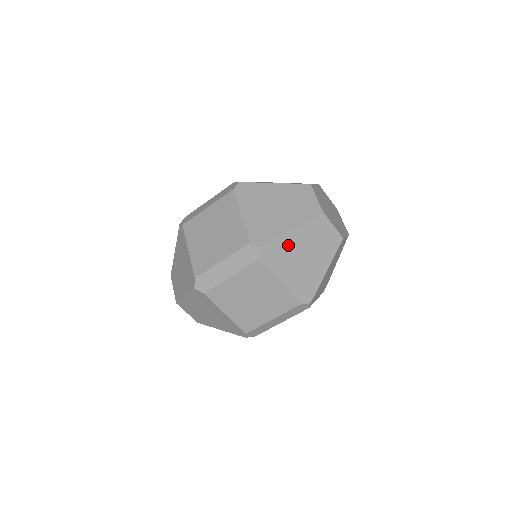
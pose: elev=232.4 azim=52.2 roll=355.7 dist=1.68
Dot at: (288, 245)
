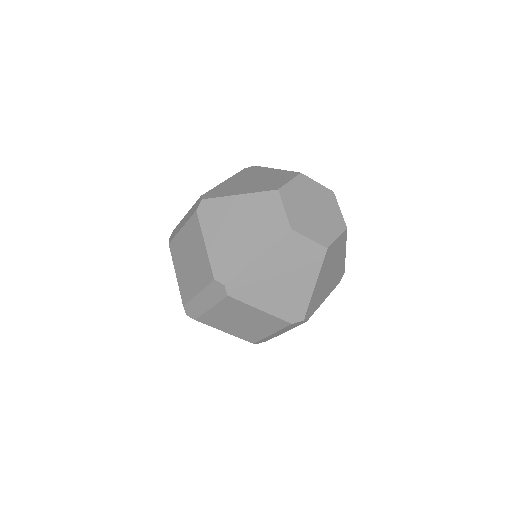
Dot at: (317, 292)
